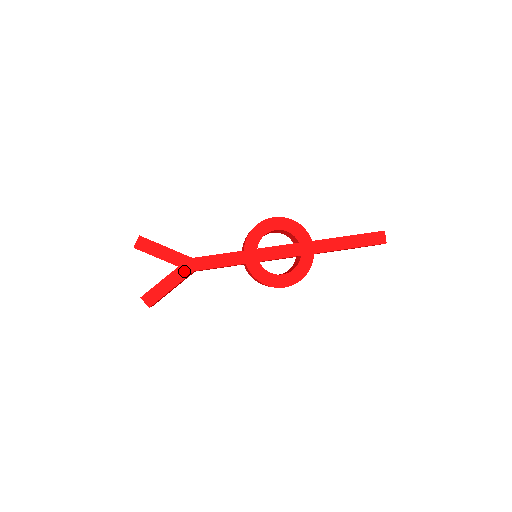
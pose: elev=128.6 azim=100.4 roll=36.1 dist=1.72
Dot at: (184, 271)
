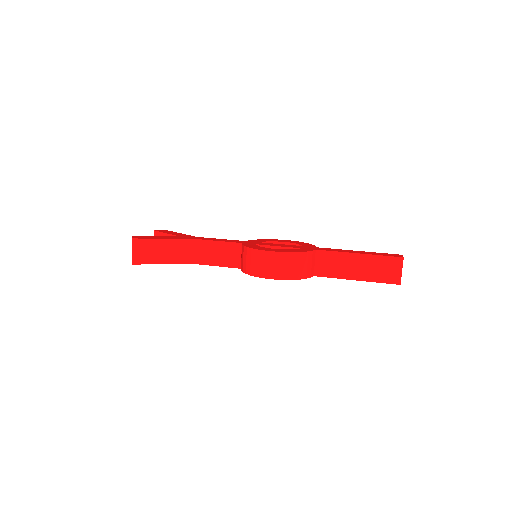
Dot at: occluded
